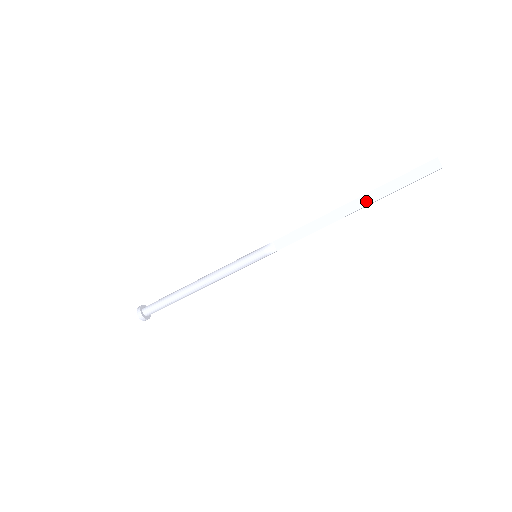
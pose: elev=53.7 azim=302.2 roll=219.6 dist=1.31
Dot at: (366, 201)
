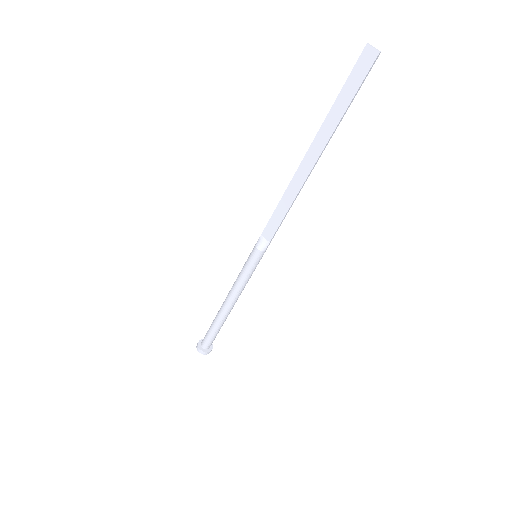
Dot at: (320, 144)
